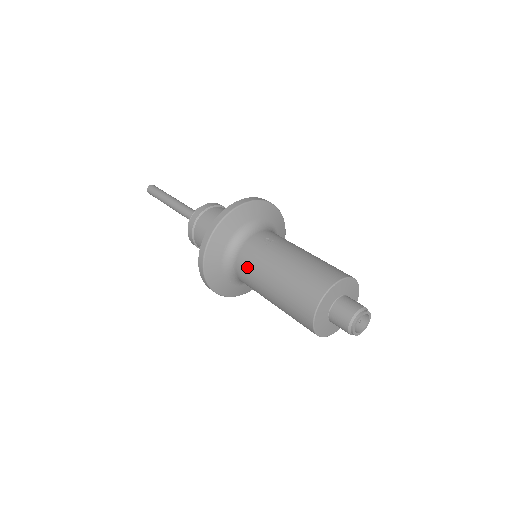
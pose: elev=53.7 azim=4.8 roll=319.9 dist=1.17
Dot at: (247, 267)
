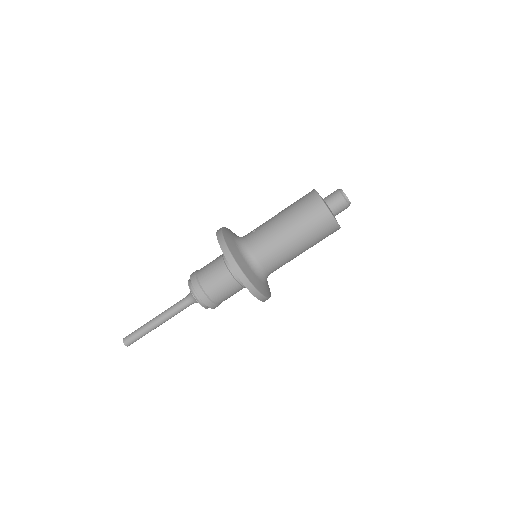
Dot at: (266, 248)
